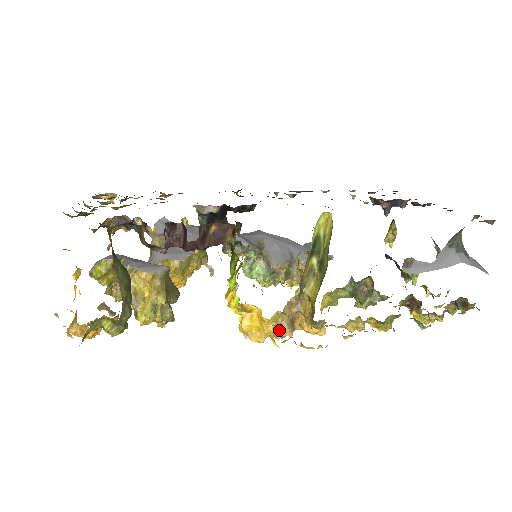
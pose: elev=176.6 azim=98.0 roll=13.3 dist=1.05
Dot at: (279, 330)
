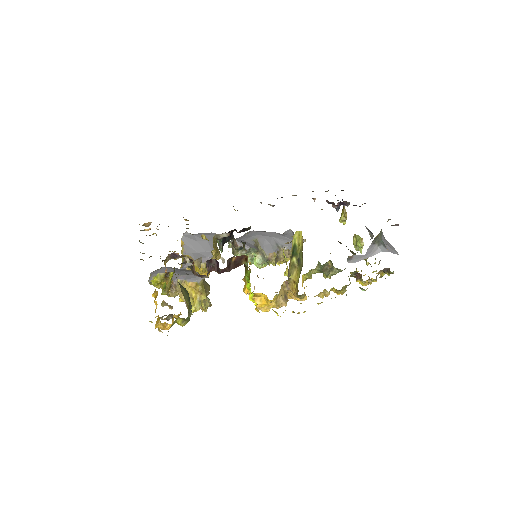
Dot at: (278, 304)
